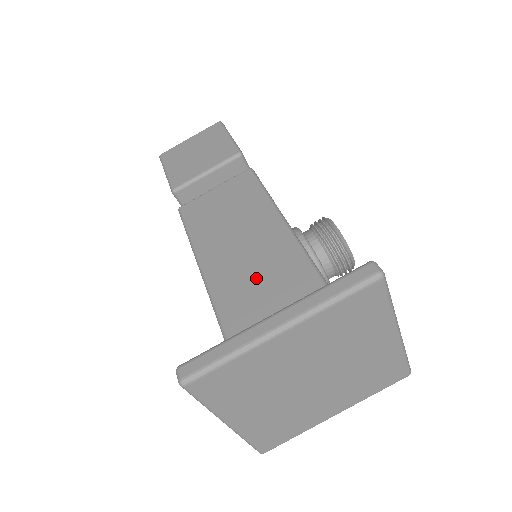
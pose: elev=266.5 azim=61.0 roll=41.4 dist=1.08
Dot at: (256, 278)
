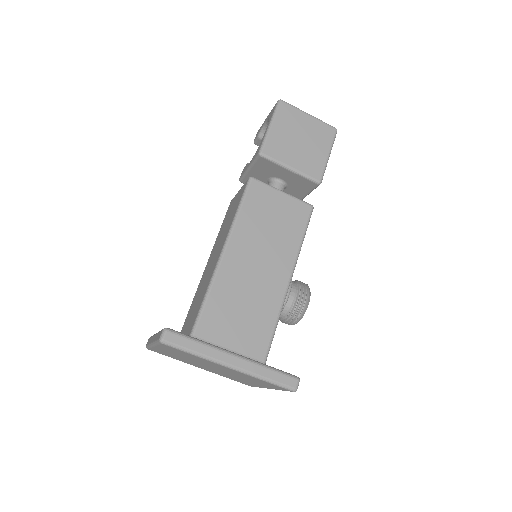
Dot at: (245, 299)
